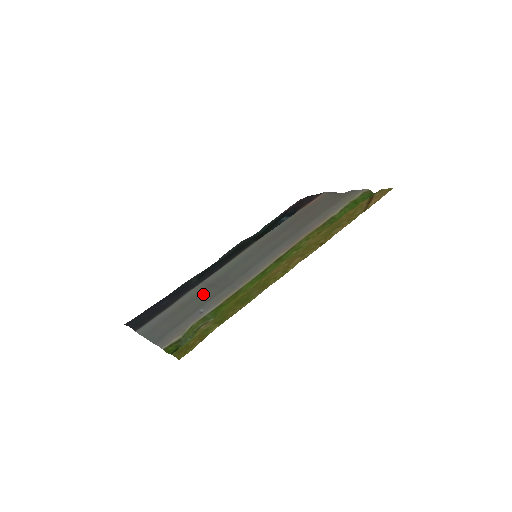
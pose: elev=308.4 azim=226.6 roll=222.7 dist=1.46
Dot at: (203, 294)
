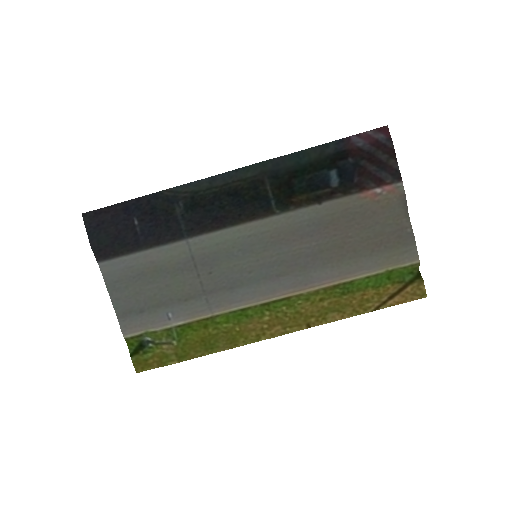
Dot at: (180, 273)
